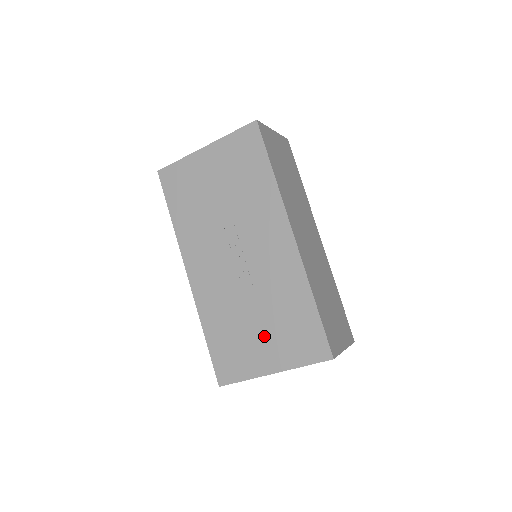
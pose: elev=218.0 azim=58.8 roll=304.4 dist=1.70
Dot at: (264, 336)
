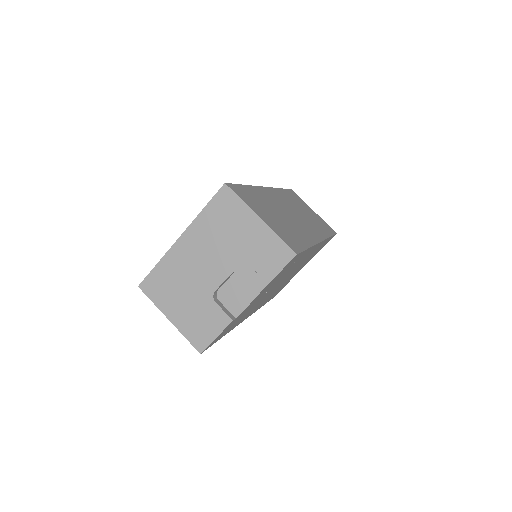
Dot at: occluded
